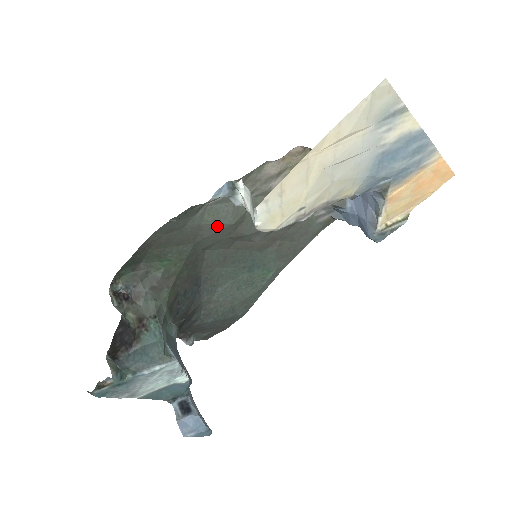
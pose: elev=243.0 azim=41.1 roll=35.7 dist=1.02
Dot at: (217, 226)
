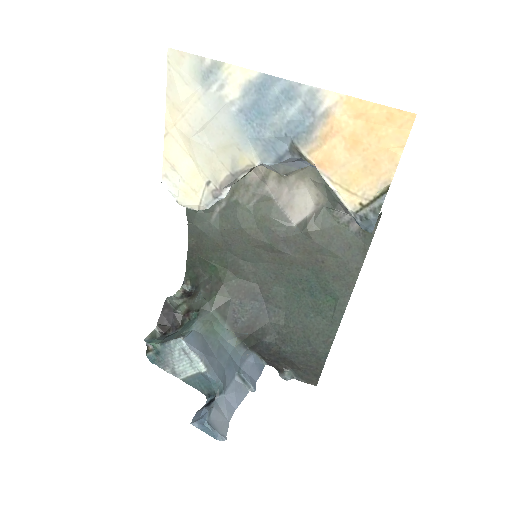
Dot at: (232, 231)
